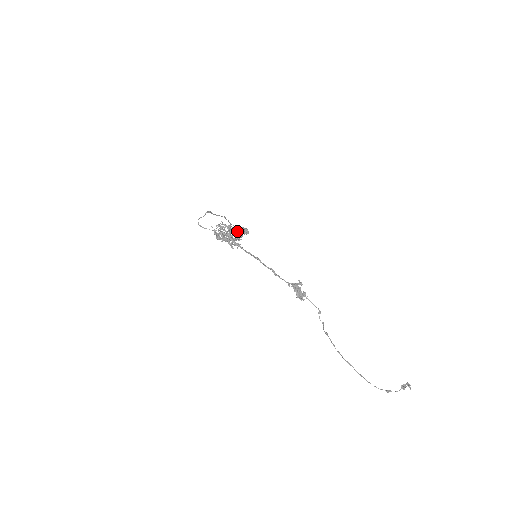
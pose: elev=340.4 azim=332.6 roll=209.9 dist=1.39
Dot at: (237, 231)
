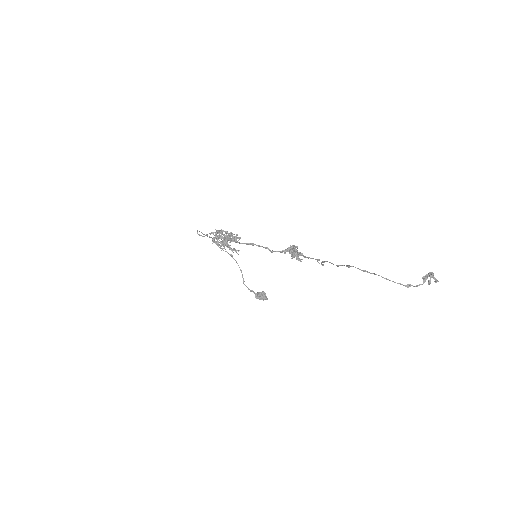
Dot at: (234, 234)
